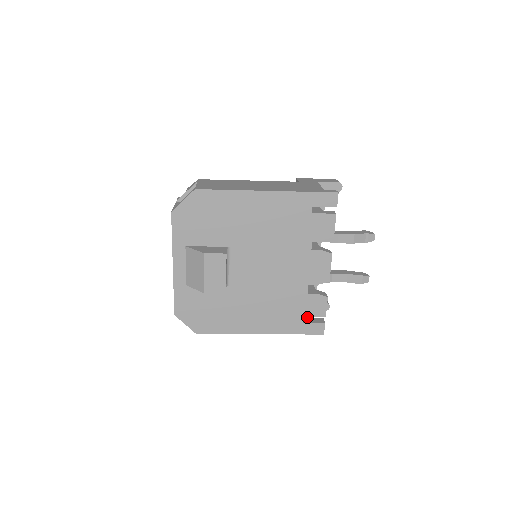
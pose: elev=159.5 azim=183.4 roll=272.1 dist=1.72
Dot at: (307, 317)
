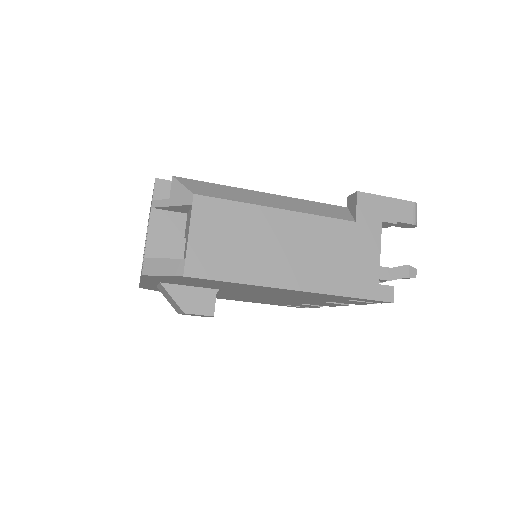
Dot at: occluded
